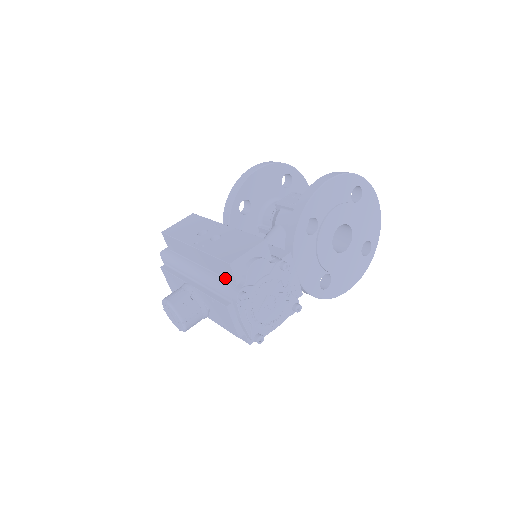
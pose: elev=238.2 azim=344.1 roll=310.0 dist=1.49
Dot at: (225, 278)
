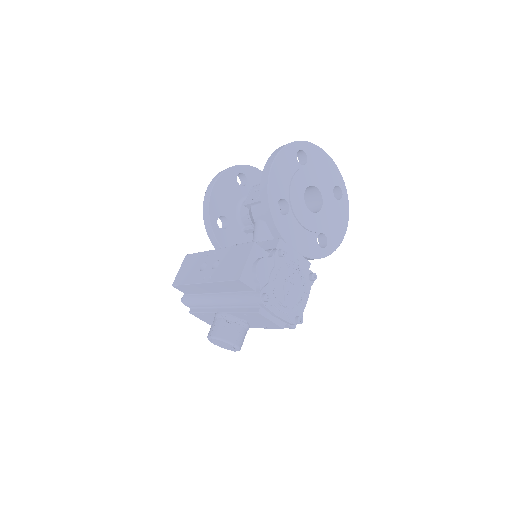
Dot at: (243, 291)
